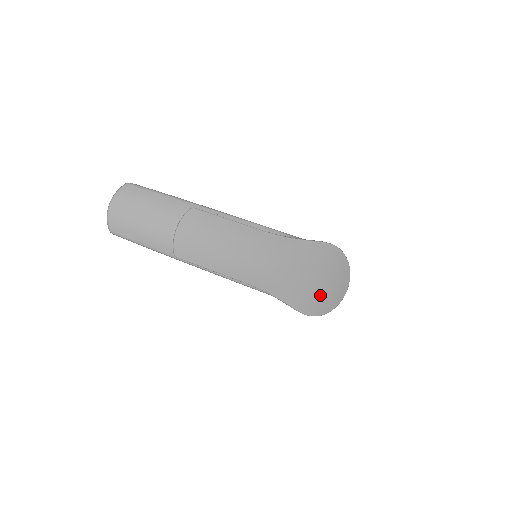
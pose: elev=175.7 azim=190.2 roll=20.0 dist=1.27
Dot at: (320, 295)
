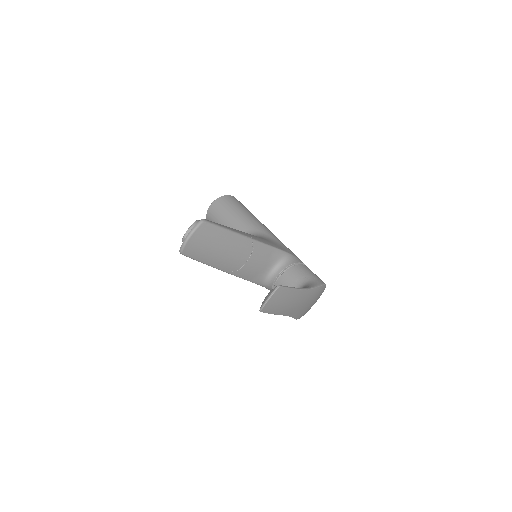
Dot at: (308, 309)
